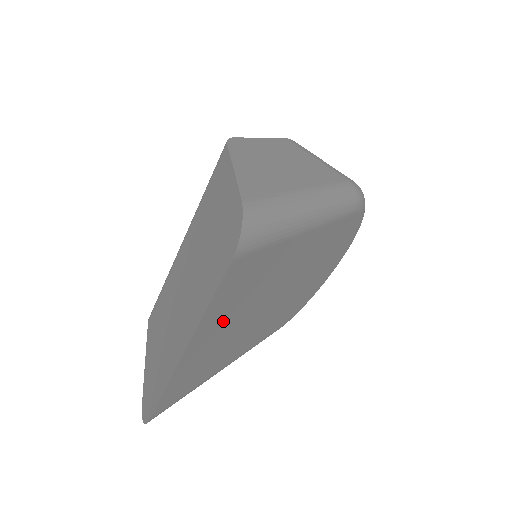
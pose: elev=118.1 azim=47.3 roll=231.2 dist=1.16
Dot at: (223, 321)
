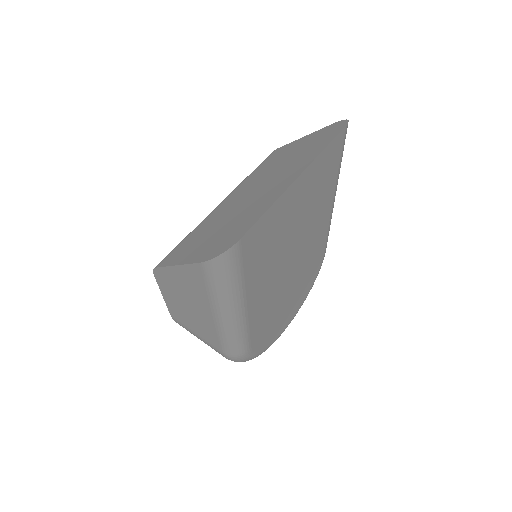
Dot at: (302, 199)
